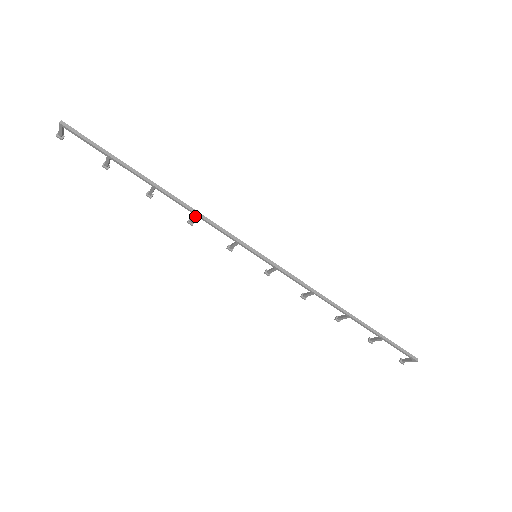
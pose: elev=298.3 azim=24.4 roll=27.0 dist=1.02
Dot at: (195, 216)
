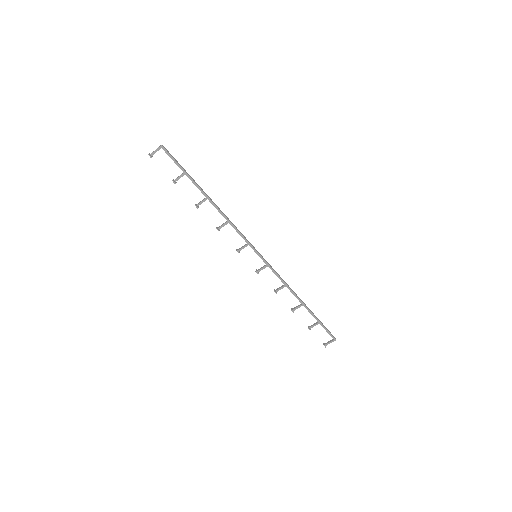
Dot at: (227, 222)
